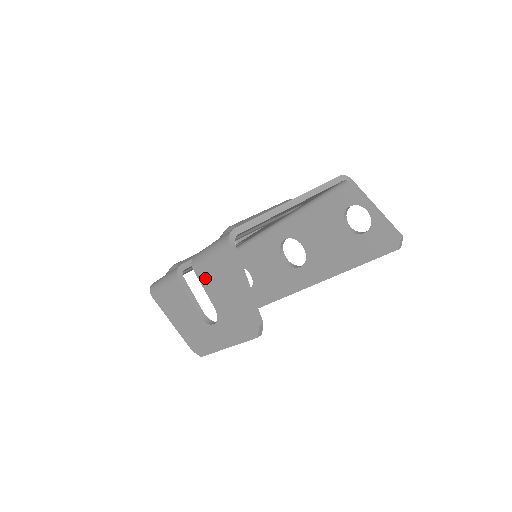
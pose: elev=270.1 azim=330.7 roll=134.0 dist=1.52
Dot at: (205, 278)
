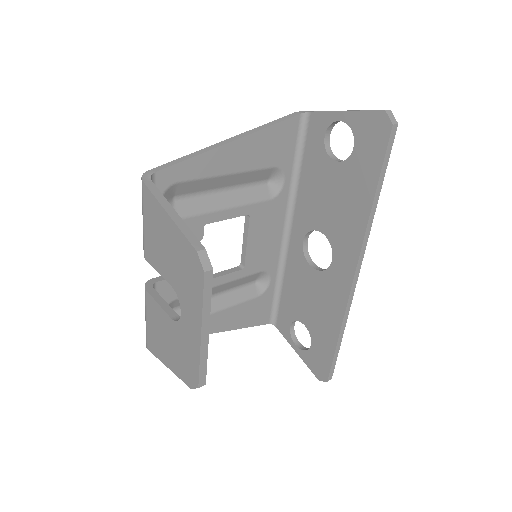
Dot at: (152, 255)
